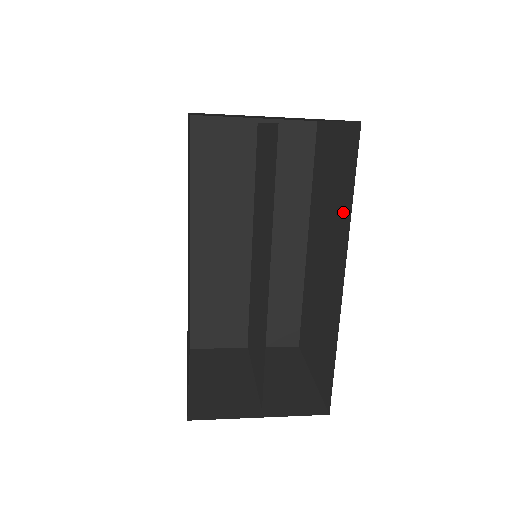
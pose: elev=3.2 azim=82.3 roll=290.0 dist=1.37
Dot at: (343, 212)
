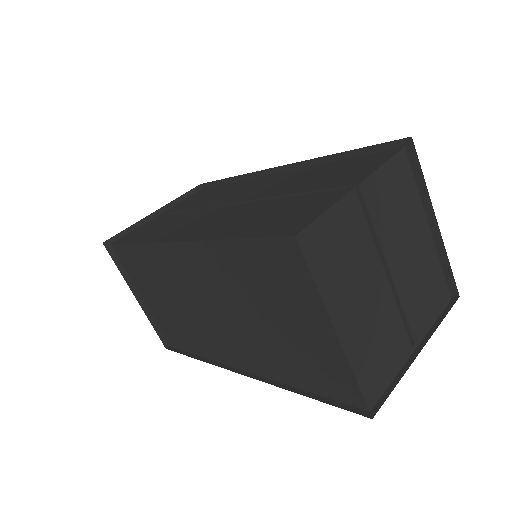
Dot at: occluded
